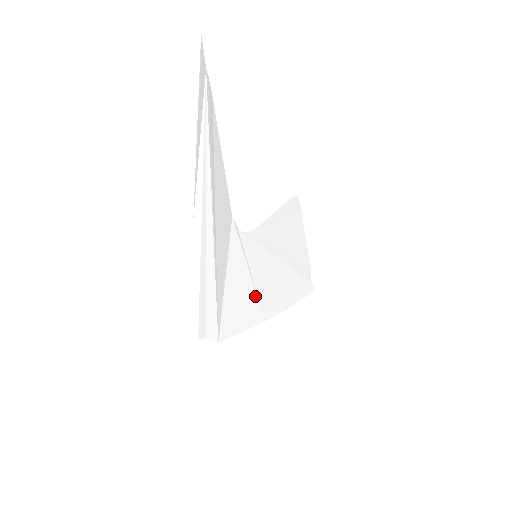
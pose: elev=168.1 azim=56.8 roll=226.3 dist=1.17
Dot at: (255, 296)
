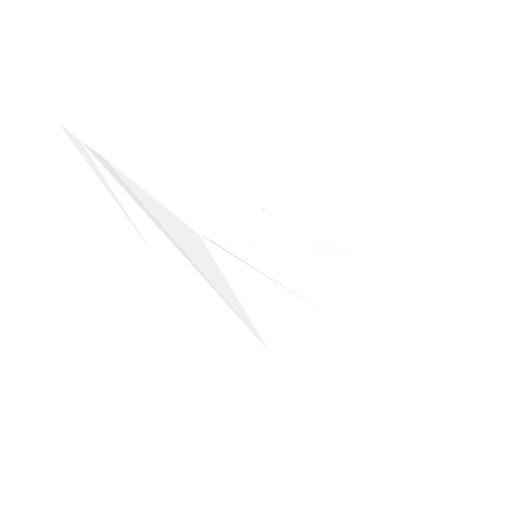
Dot at: (286, 291)
